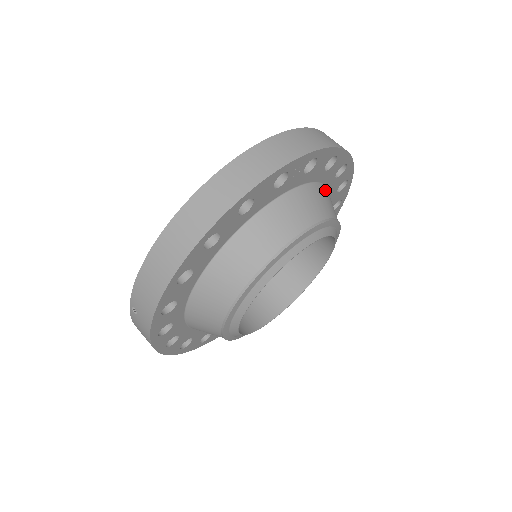
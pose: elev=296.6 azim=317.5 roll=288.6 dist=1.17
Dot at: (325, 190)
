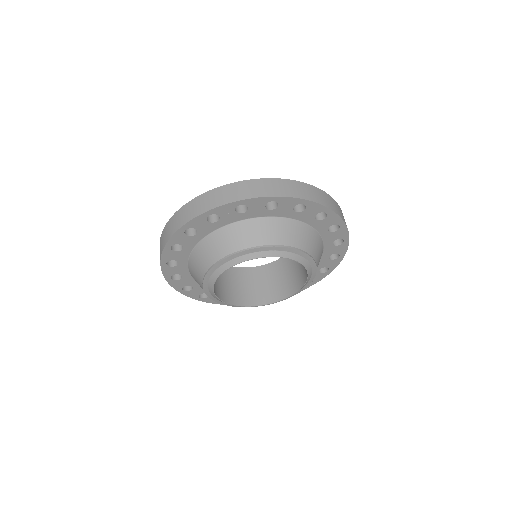
Dot at: (282, 222)
